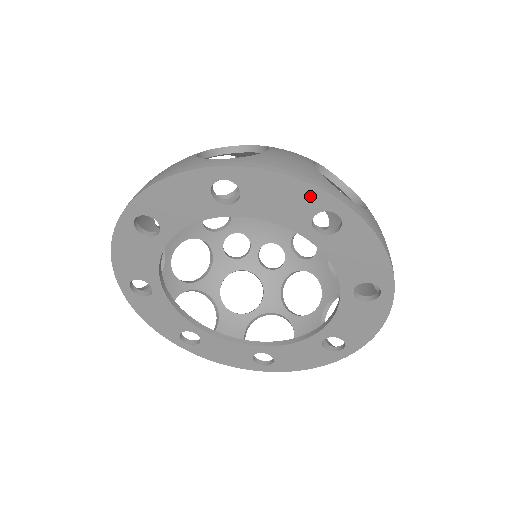
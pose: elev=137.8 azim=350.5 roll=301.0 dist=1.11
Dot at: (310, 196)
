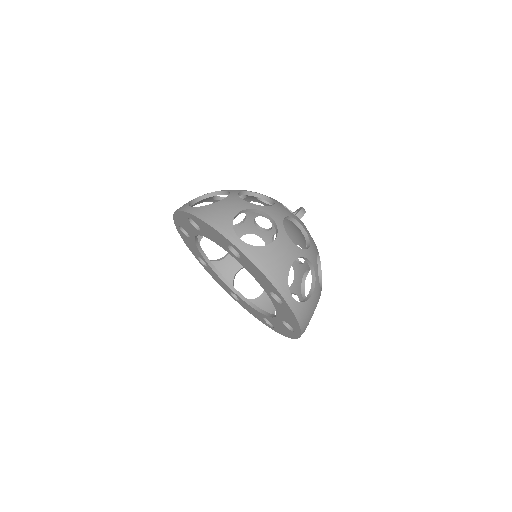
Dot at: (296, 327)
